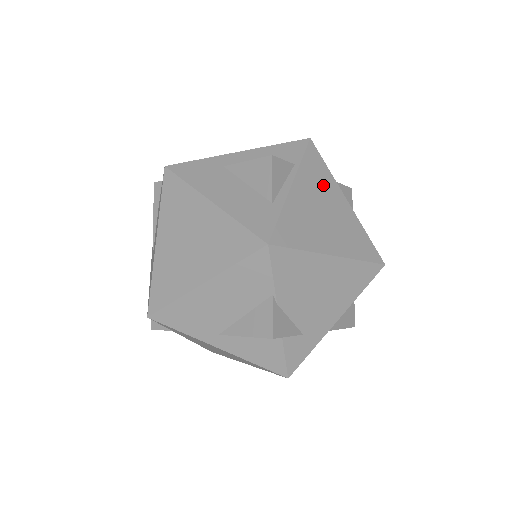
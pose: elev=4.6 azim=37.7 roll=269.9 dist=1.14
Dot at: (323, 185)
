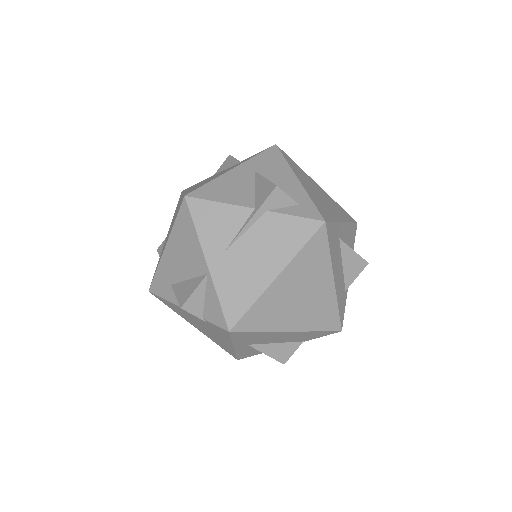
Dot at: occluded
